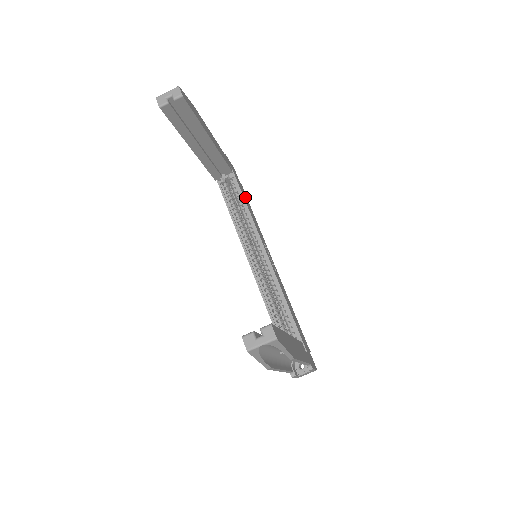
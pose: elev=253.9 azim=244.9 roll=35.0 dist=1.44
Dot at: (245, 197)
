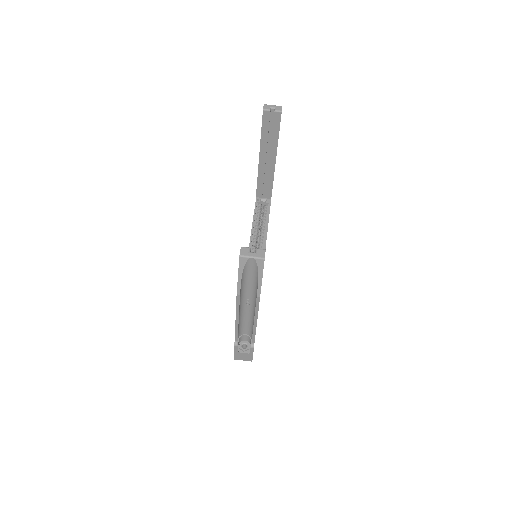
Dot at: occluded
